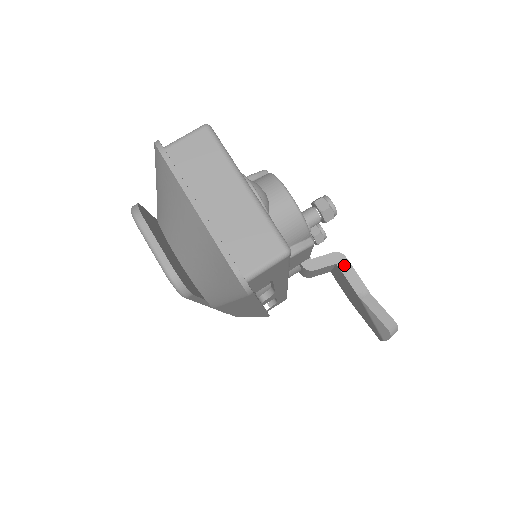
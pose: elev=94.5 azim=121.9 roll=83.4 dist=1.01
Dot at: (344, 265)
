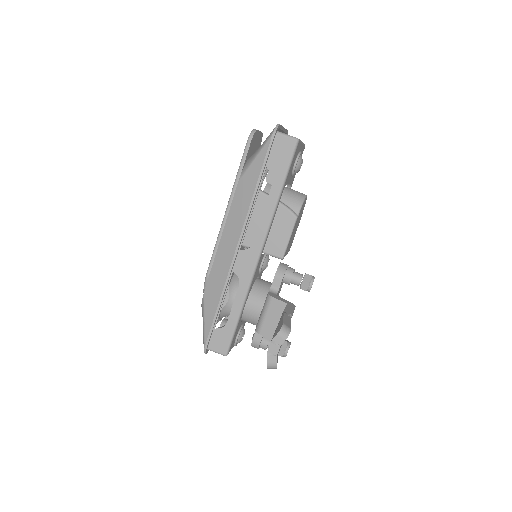
Dot at: (291, 306)
